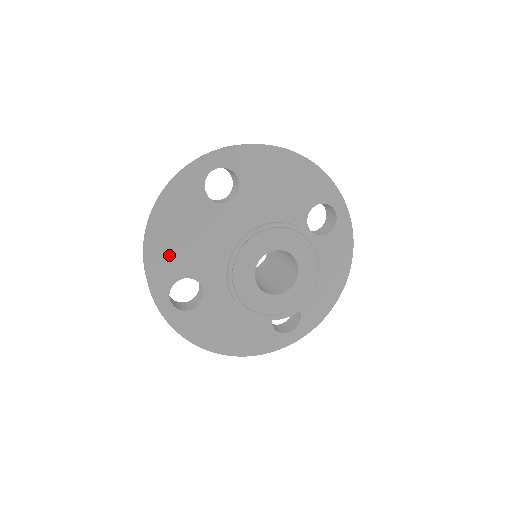
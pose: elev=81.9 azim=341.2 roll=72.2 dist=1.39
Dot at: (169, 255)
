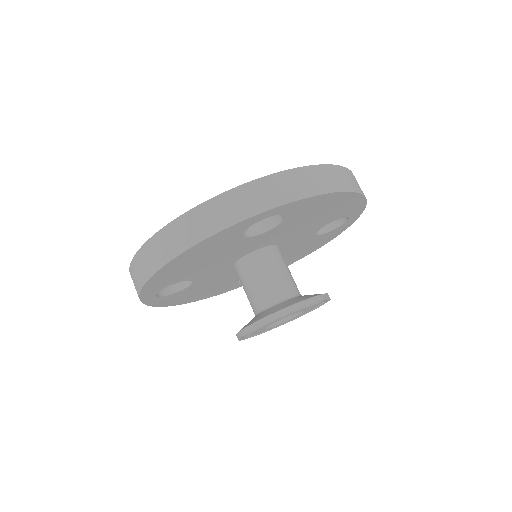
Dot at: (173, 275)
